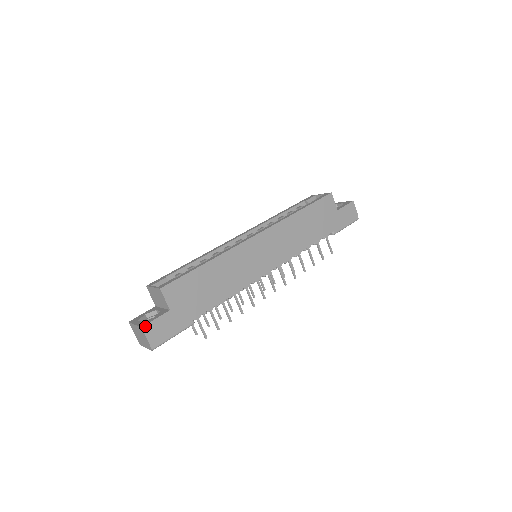
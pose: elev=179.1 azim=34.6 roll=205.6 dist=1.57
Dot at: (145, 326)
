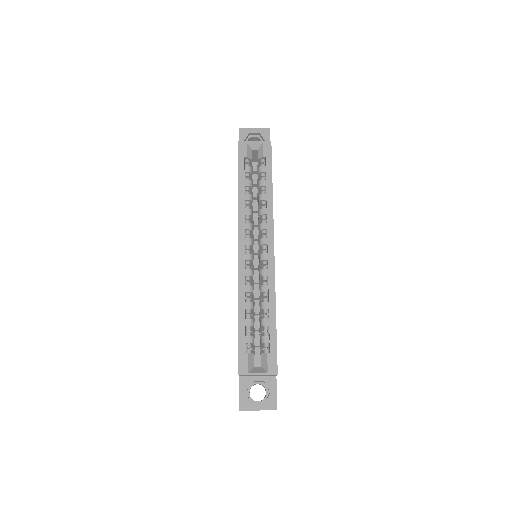
Dot at: occluded
